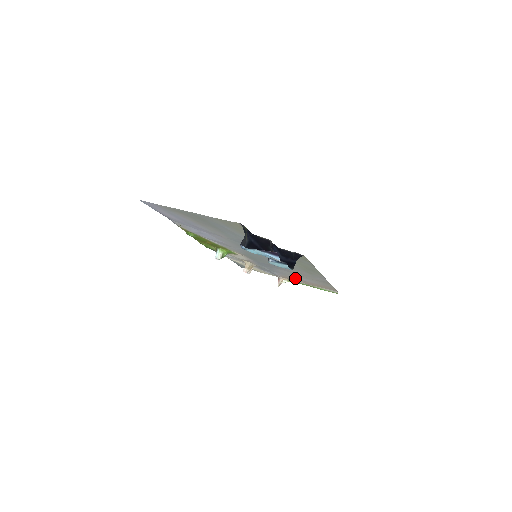
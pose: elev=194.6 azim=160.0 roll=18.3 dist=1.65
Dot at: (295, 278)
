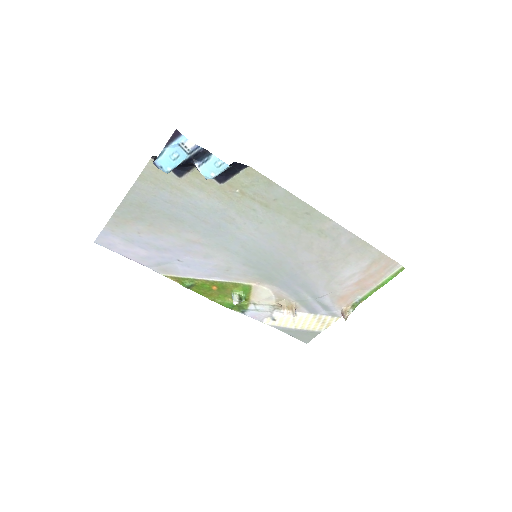
Dot at: (344, 285)
